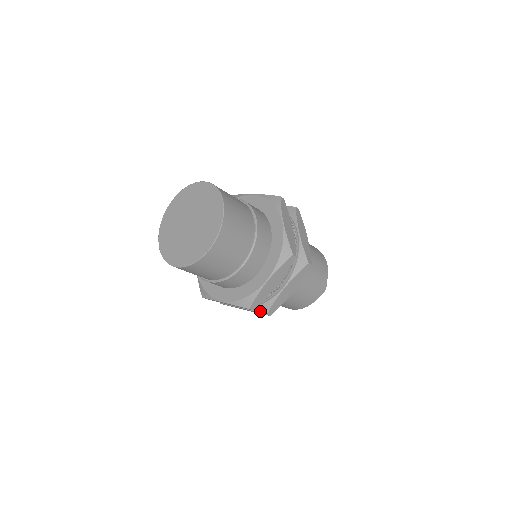
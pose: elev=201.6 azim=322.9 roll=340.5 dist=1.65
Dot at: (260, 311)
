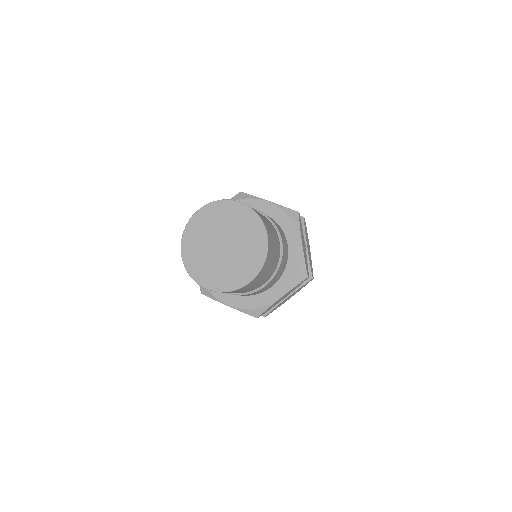
Dot at: (306, 281)
